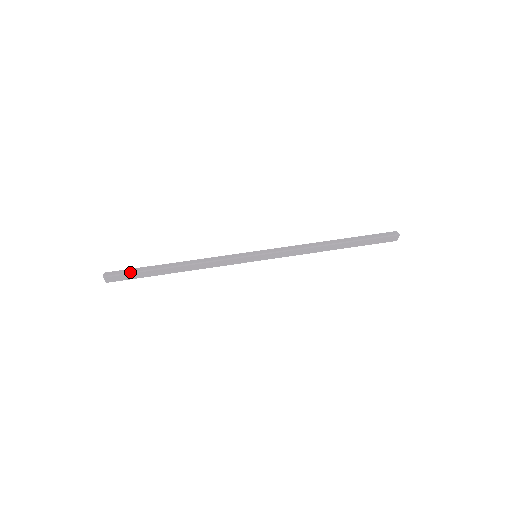
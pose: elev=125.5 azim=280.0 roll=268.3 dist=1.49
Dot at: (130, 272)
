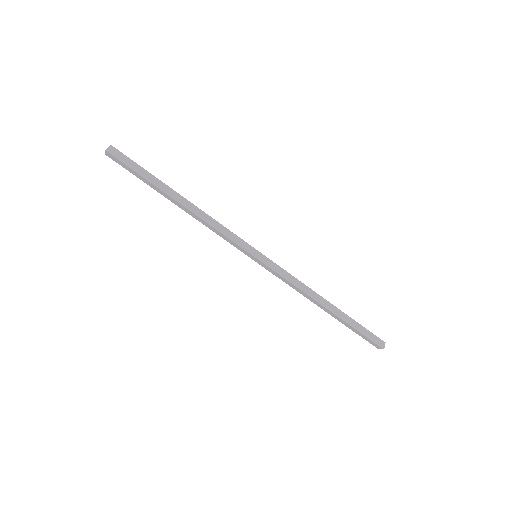
Dot at: (134, 168)
